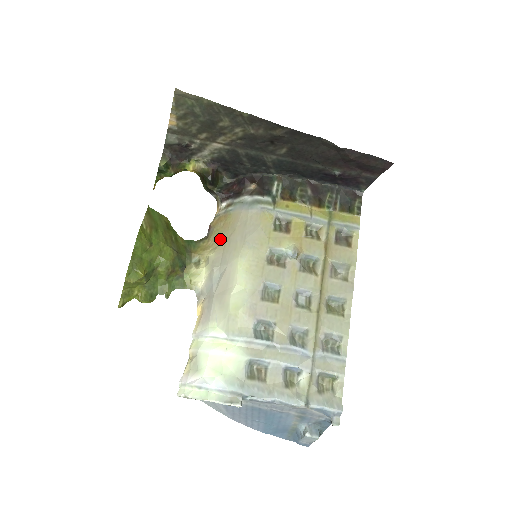
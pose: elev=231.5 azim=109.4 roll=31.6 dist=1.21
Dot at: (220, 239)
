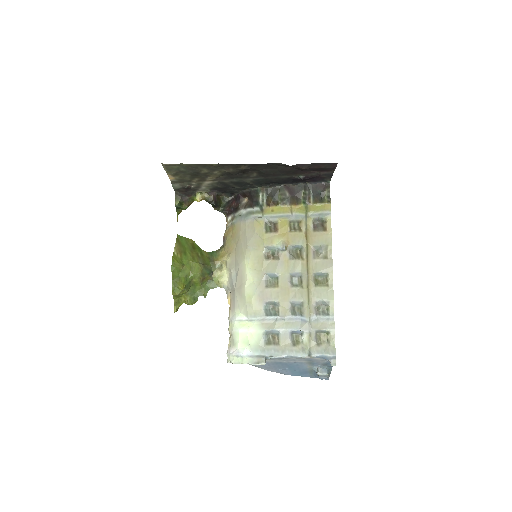
Dot at: (231, 246)
